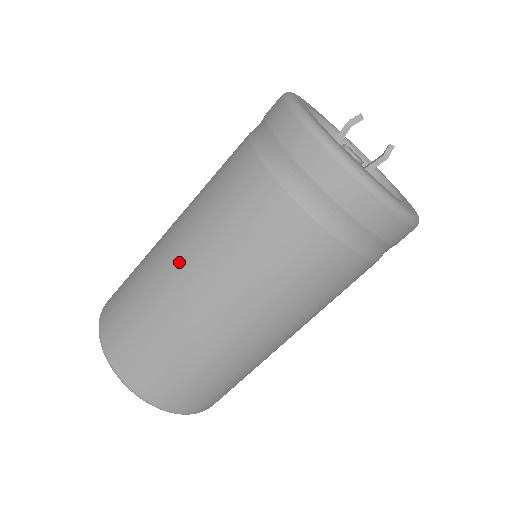
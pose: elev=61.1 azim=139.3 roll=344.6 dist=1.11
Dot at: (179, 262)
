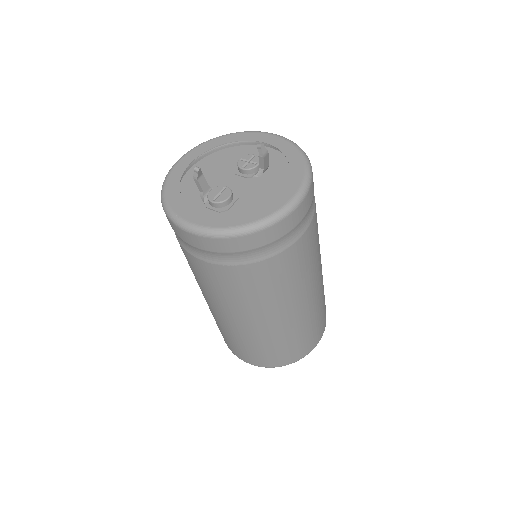
Dot at: occluded
